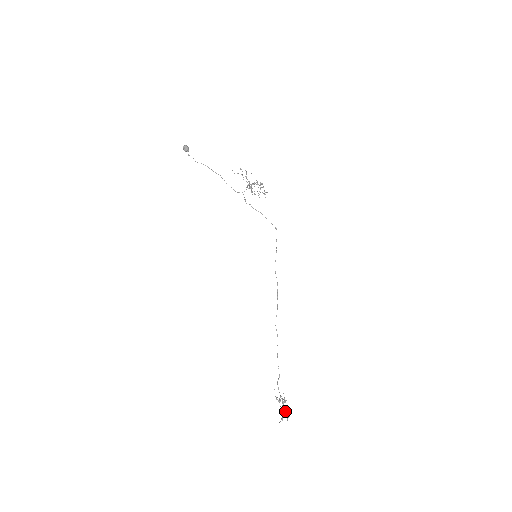
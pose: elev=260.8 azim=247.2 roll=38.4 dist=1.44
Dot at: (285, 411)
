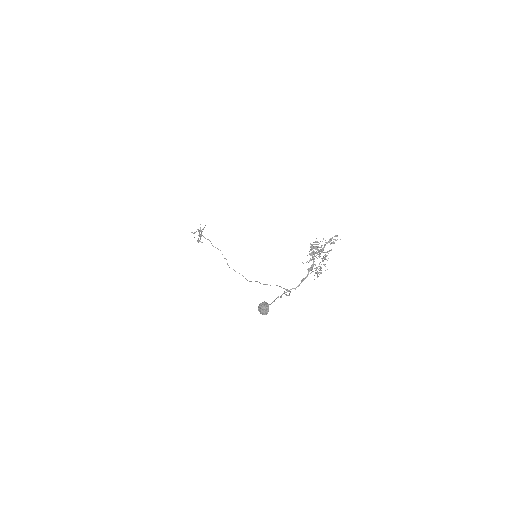
Dot at: (199, 234)
